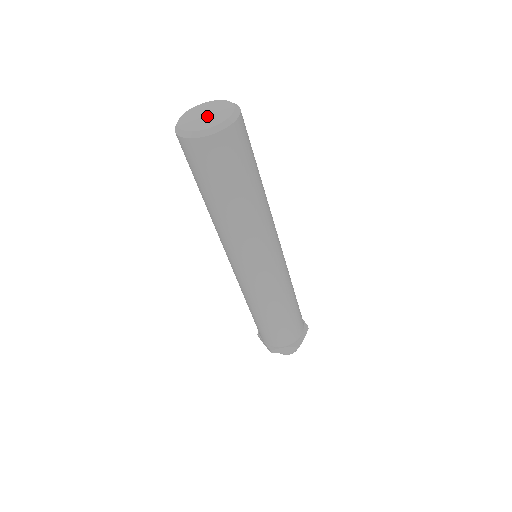
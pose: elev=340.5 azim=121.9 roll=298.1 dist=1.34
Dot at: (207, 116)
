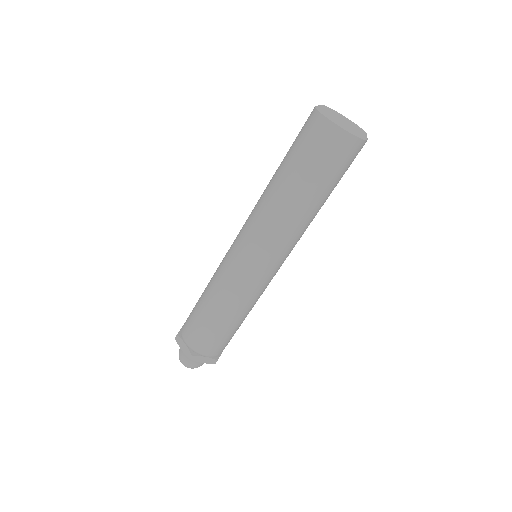
Dot at: (344, 119)
